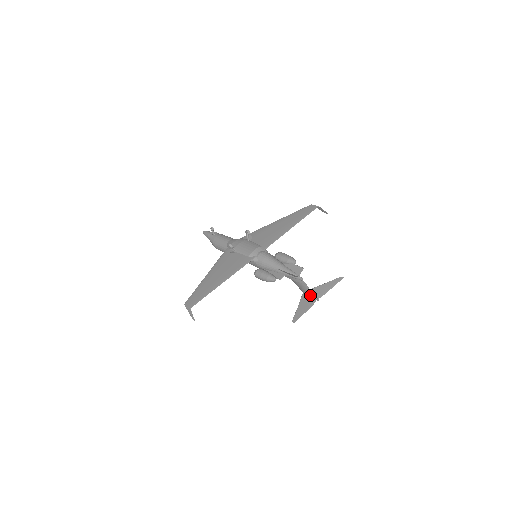
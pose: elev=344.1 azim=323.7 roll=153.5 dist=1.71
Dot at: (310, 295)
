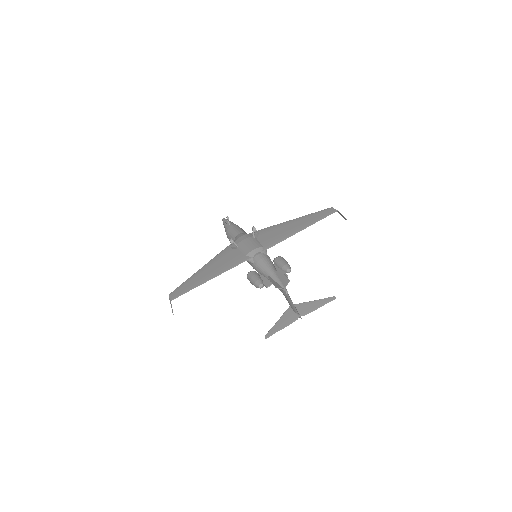
Dot at: (294, 310)
